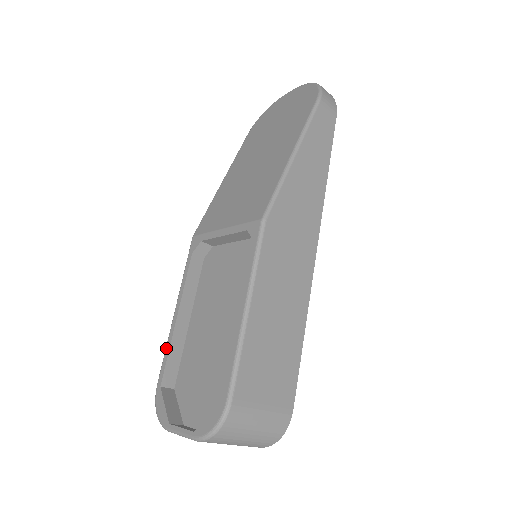
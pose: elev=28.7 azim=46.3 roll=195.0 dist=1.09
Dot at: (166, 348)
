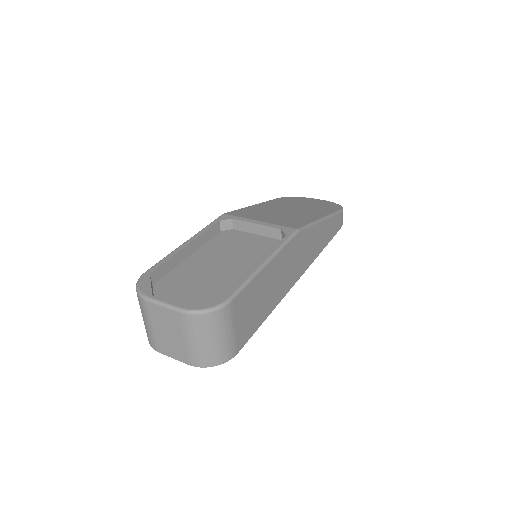
Dot at: (167, 256)
